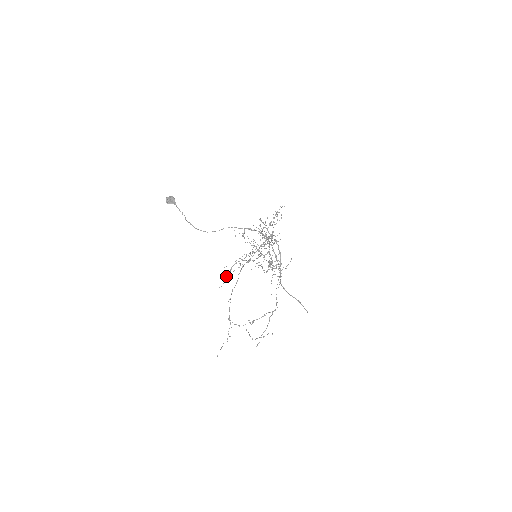
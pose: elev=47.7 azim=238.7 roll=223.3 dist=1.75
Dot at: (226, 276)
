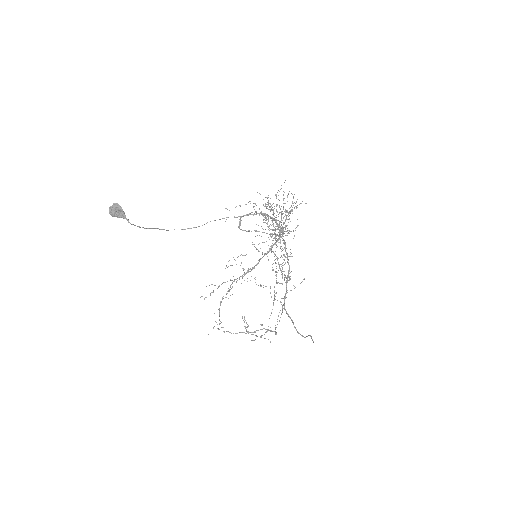
Dot at: occluded
